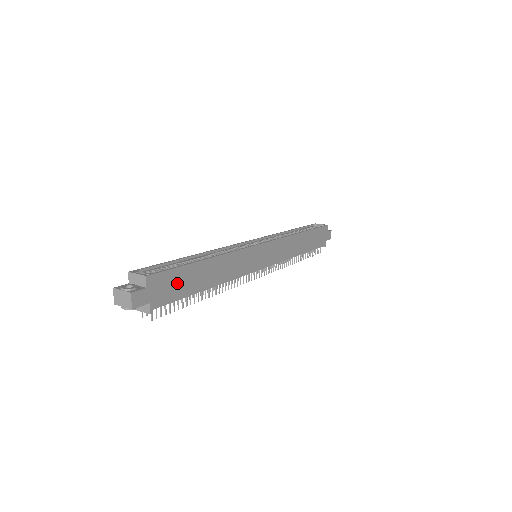
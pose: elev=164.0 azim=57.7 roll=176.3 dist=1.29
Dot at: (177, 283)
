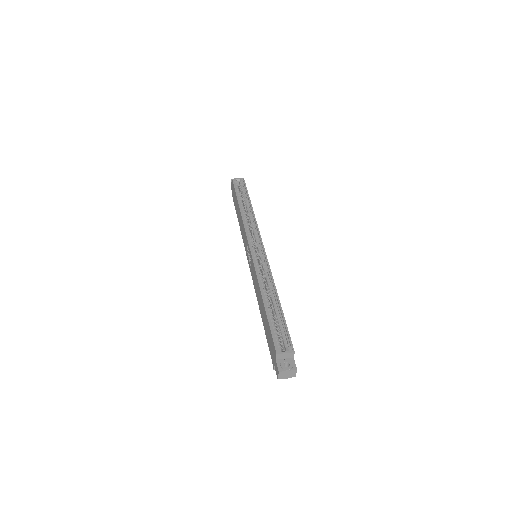
Dot at: occluded
